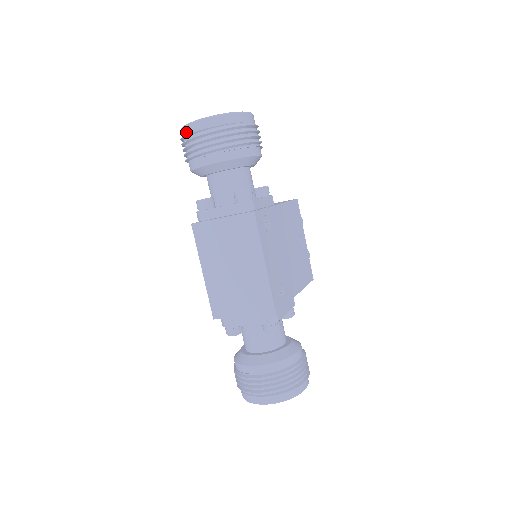
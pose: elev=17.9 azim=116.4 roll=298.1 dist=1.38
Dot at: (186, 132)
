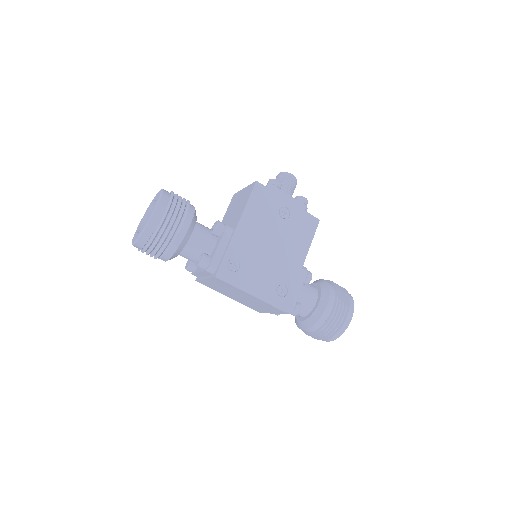
Dot at: occluded
